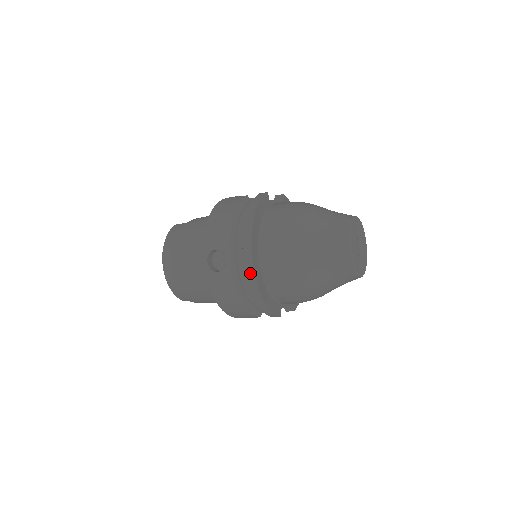
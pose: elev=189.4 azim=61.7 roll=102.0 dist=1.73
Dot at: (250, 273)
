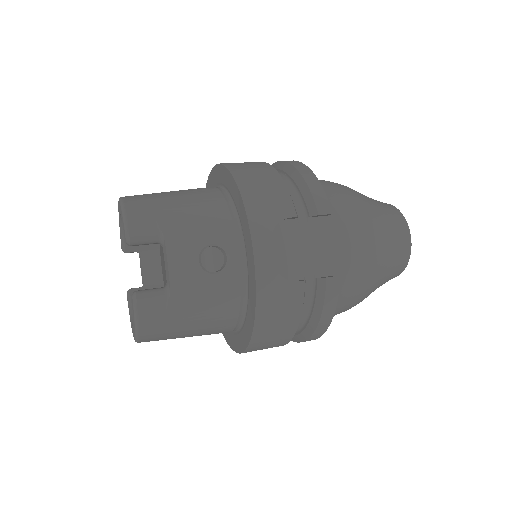
Dot at: occluded
